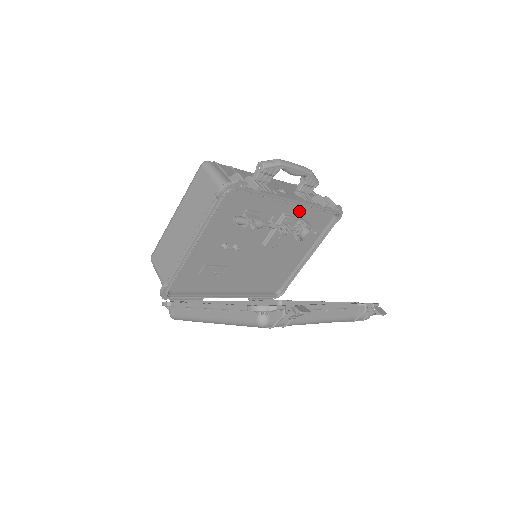
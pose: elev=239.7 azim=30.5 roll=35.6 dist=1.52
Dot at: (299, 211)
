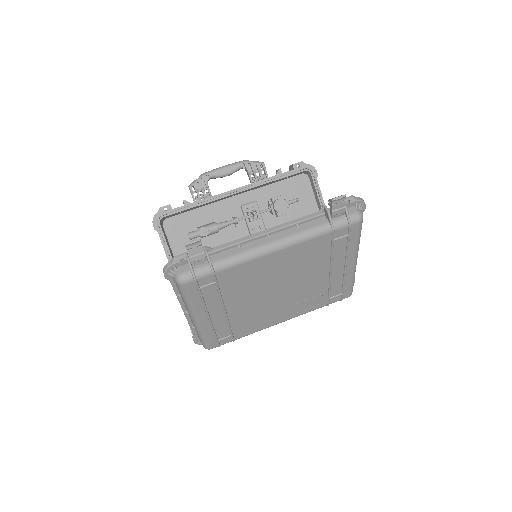
Dot at: (257, 194)
